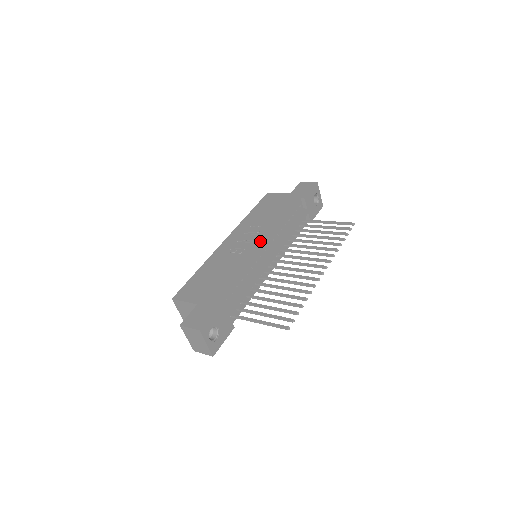
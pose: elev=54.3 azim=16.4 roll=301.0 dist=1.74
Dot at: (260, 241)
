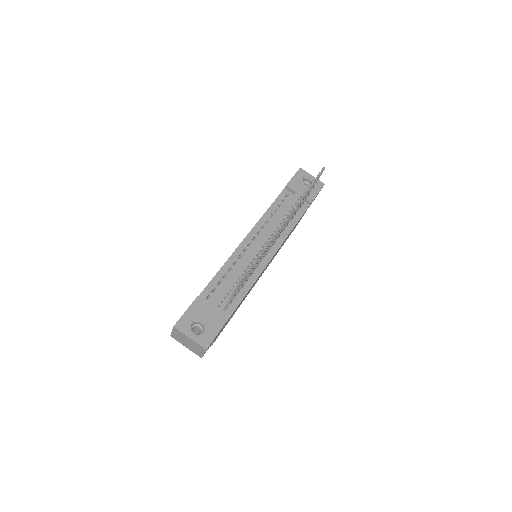
Dot at: occluded
